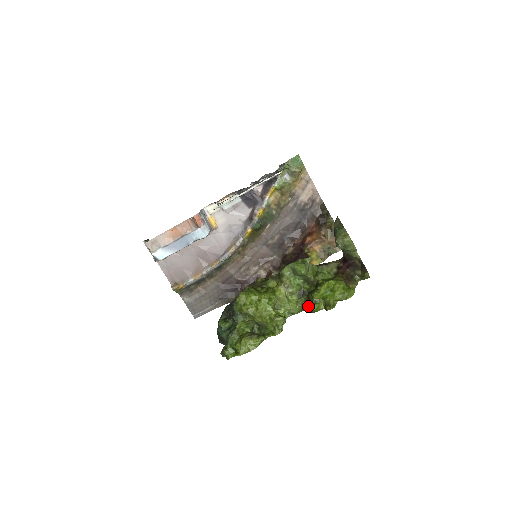
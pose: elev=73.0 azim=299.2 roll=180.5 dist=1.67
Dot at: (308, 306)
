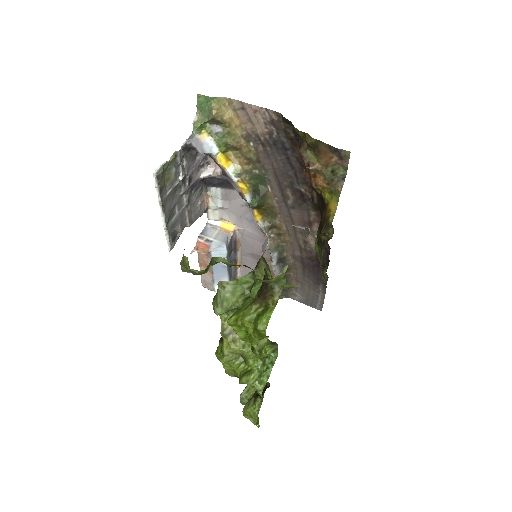
Dot at: (268, 342)
